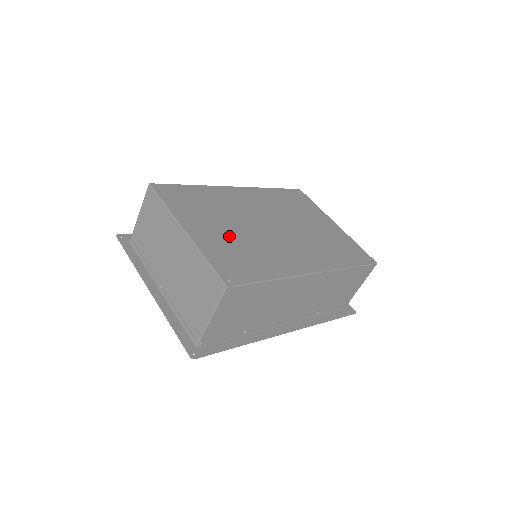
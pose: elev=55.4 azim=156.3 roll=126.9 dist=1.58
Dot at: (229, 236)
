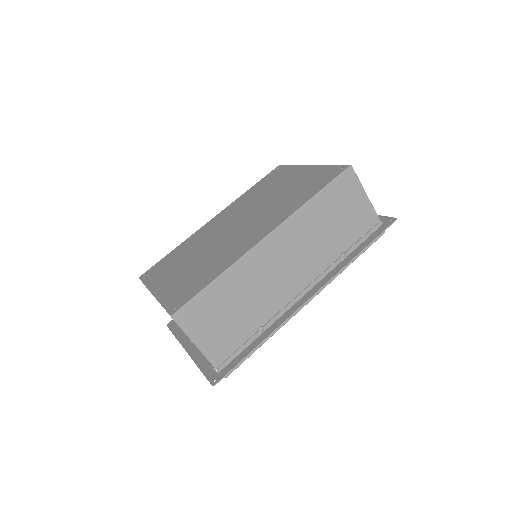
Dot at: (189, 269)
